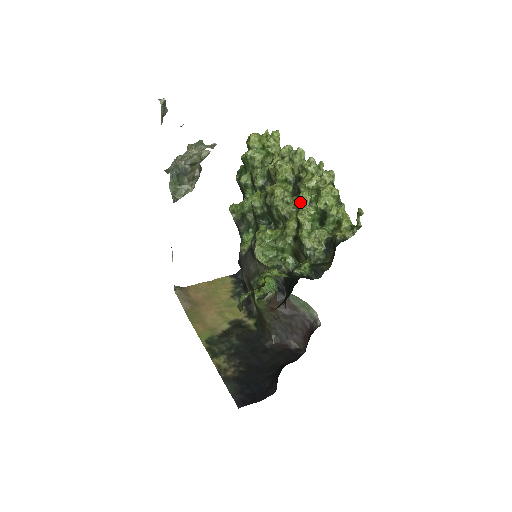
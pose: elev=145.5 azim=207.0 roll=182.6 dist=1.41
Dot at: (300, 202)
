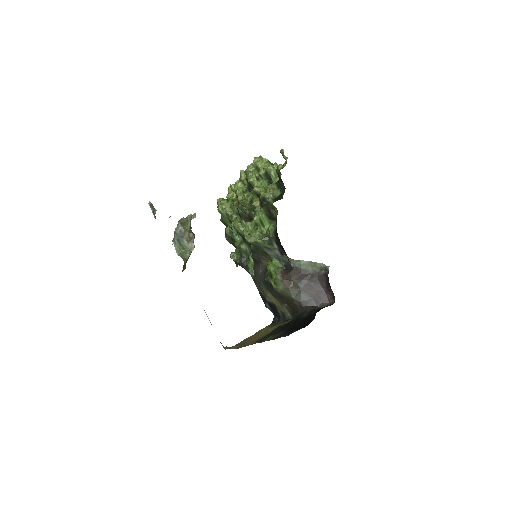
Dot at: (250, 181)
